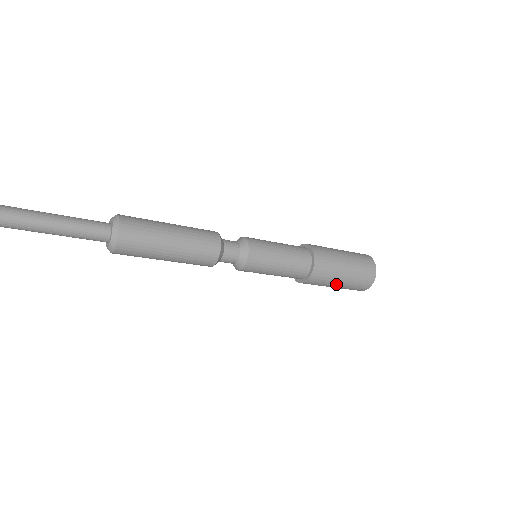
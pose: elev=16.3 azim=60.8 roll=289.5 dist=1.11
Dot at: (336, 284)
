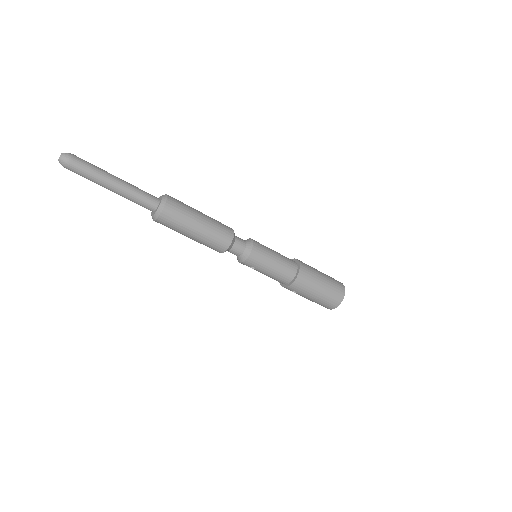
Dot at: (313, 295)
